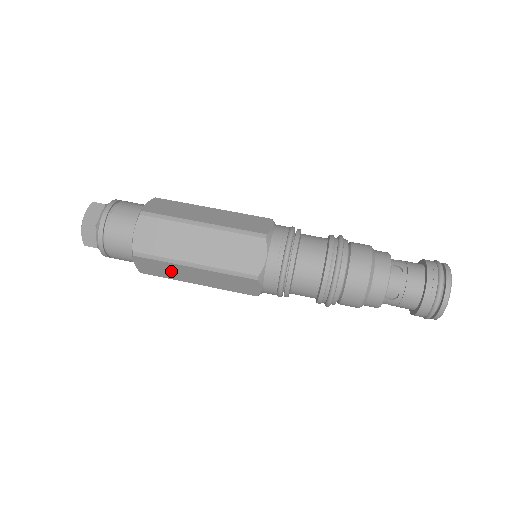
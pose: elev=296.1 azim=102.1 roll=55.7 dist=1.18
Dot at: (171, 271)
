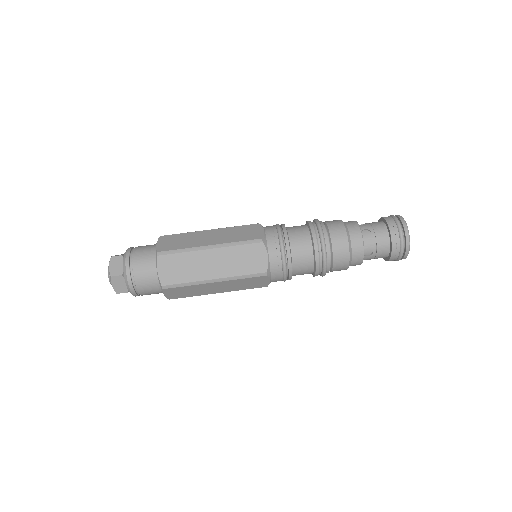
Dot at: (195, 290)
